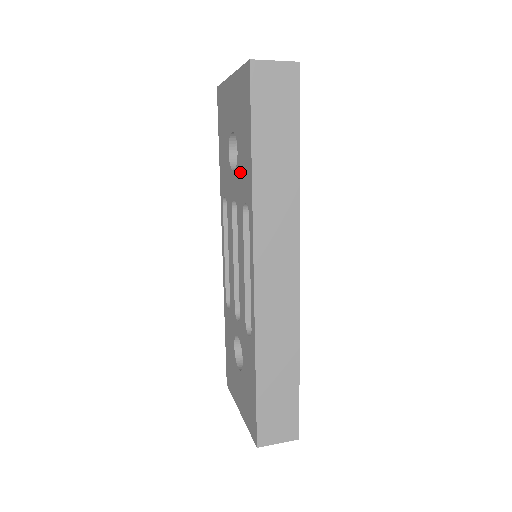
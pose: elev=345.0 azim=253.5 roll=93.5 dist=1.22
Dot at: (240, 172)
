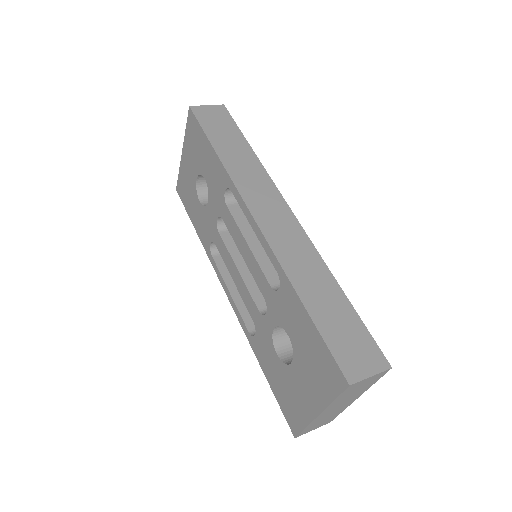
Dot at: (212, 185)
